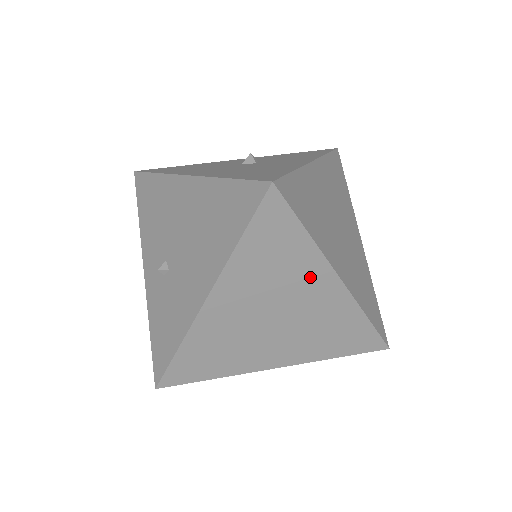
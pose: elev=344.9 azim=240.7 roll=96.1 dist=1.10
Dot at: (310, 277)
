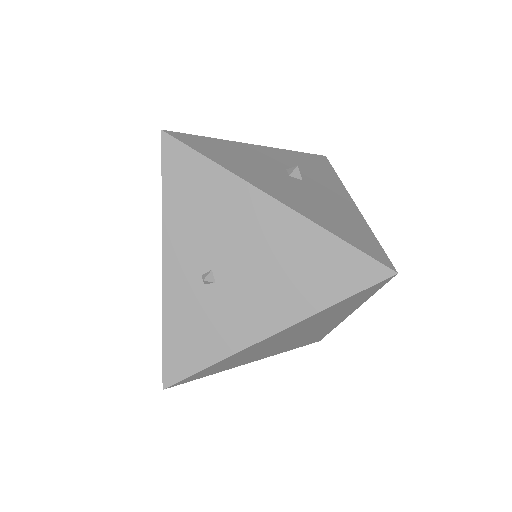
Dot at: (340, 315)
